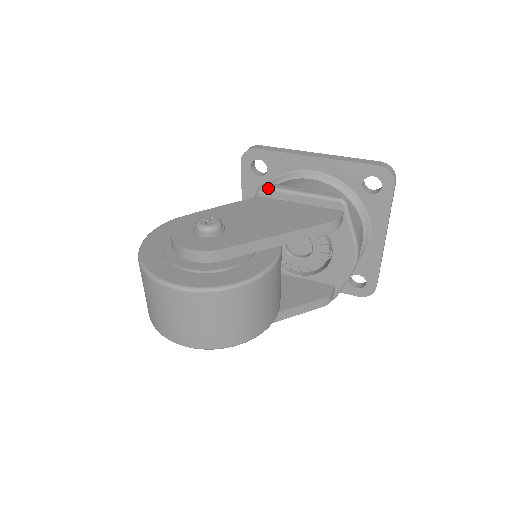
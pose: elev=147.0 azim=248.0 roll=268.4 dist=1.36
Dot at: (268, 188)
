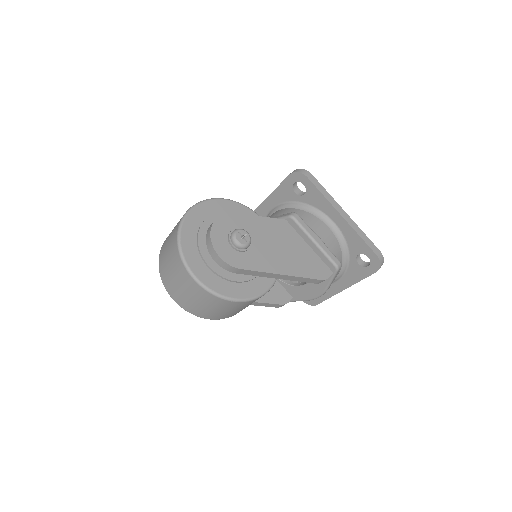
Dot at: (296, 221)
